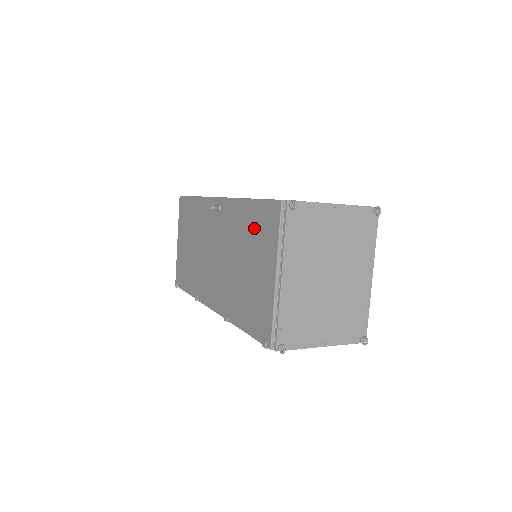
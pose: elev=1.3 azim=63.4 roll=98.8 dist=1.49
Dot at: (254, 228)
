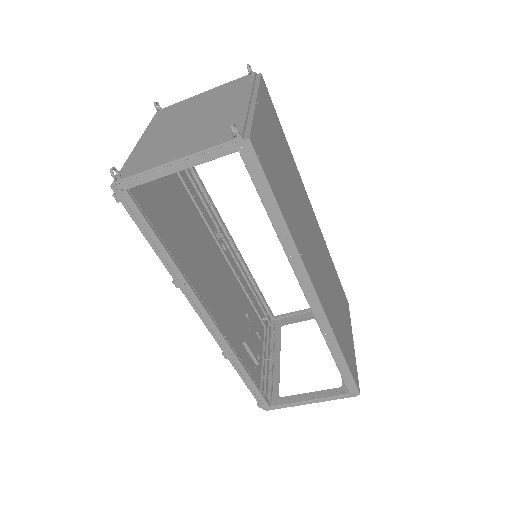
Dot at: occluded
